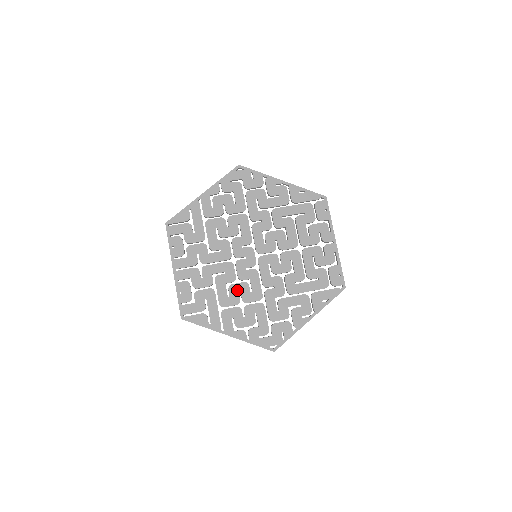
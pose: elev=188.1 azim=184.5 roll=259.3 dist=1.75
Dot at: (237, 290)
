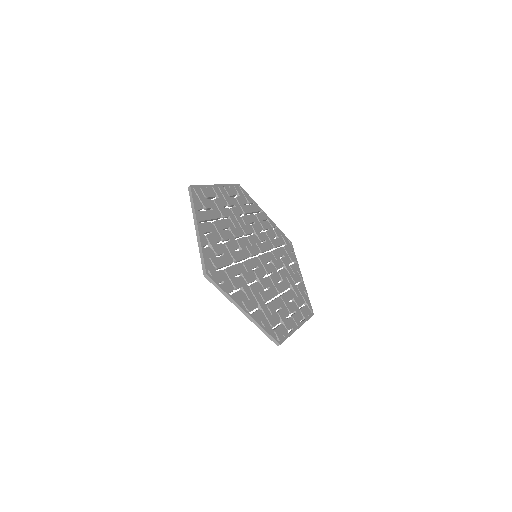
Dot at: (231, 237)
